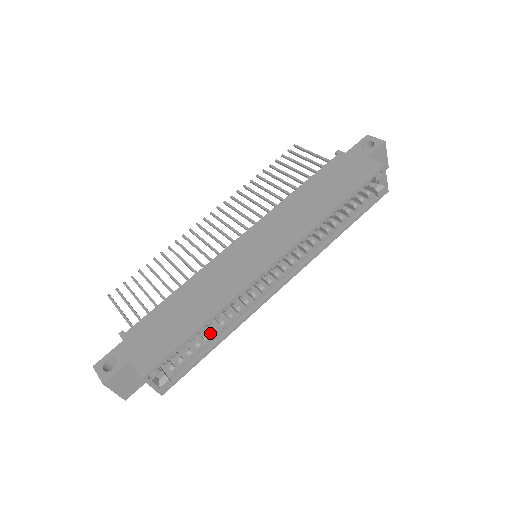
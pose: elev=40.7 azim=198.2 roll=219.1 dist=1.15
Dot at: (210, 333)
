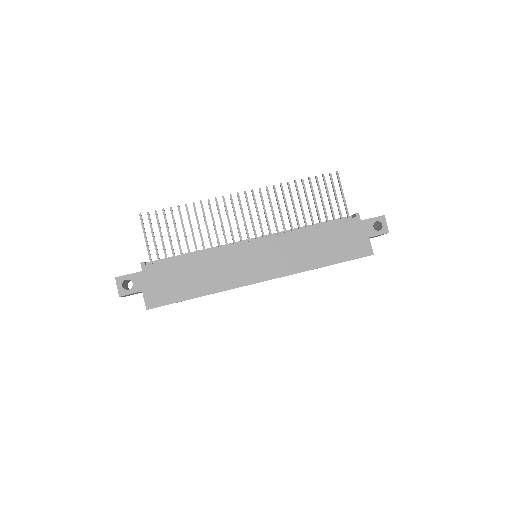
Dot at: occluded
